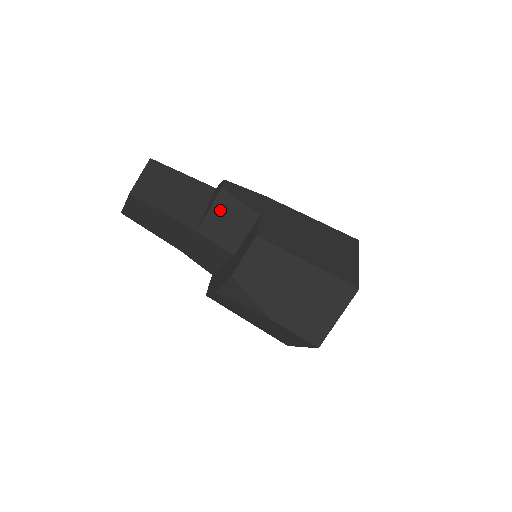
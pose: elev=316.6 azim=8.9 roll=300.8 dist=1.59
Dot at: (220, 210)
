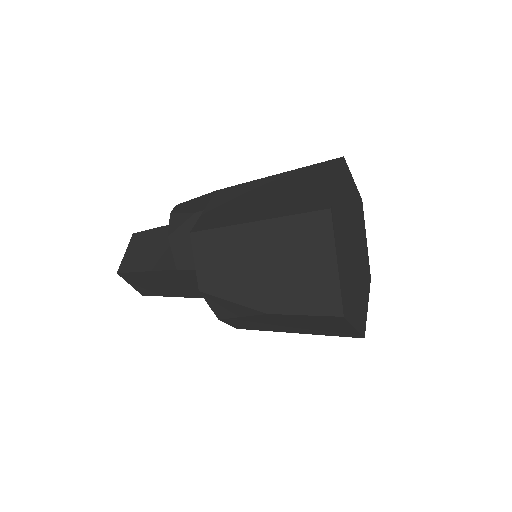
Dot at: (175, 234)
